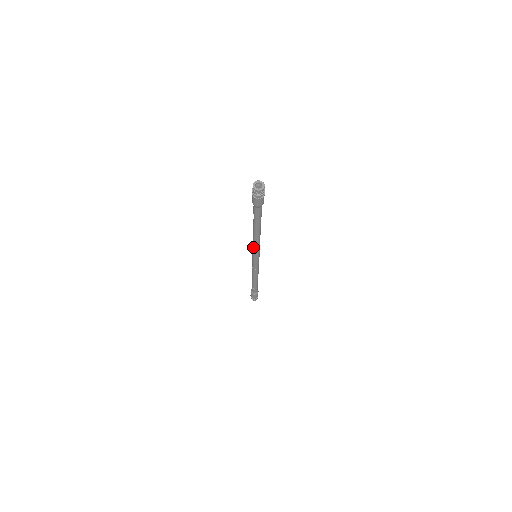
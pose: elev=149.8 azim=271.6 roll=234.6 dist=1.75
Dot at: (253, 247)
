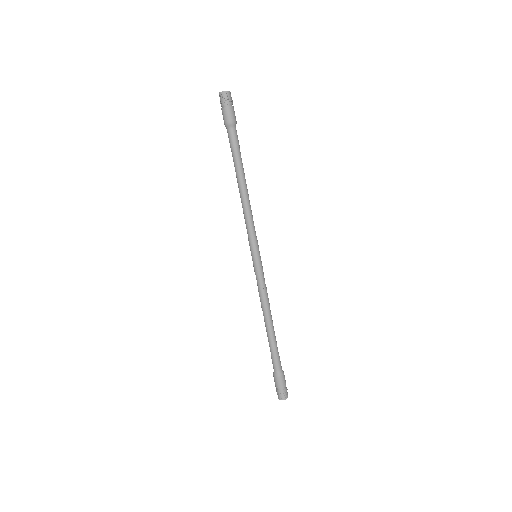
Dot at: (246, 228)
